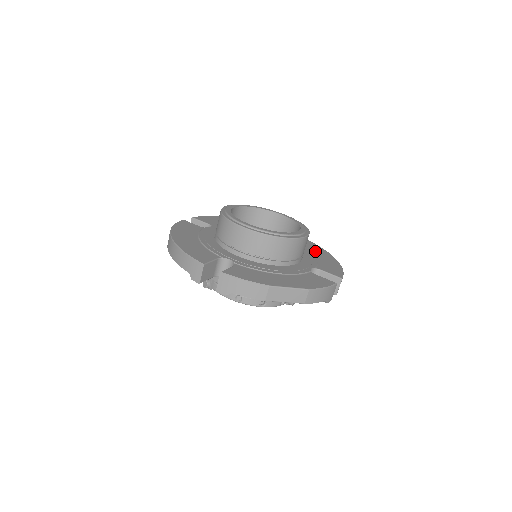
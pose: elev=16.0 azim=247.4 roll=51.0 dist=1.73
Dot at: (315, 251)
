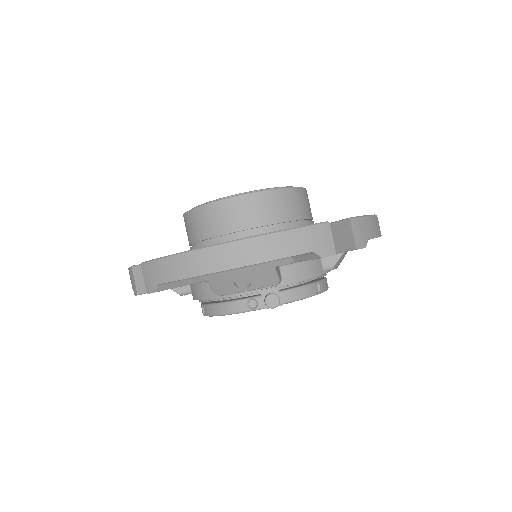
Dot at: occluded
